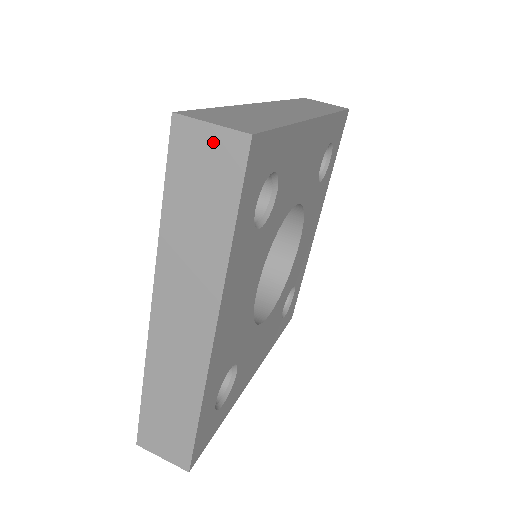
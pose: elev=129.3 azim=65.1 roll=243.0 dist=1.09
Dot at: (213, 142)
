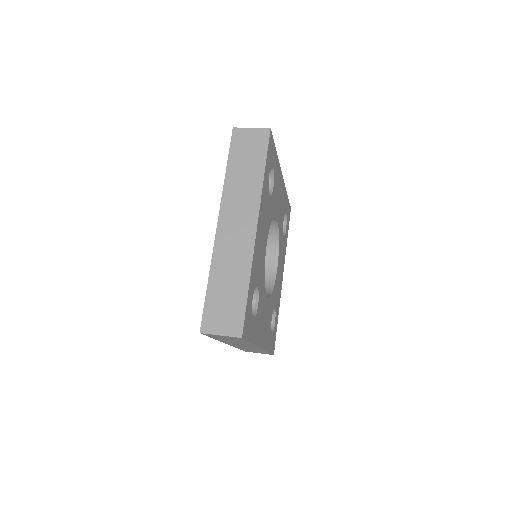
Dot at: (253, 134)
